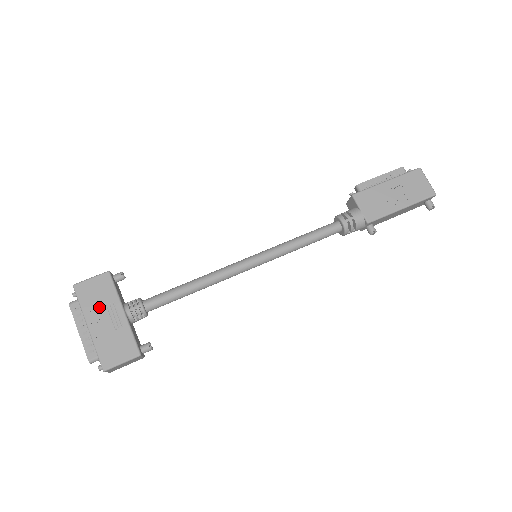
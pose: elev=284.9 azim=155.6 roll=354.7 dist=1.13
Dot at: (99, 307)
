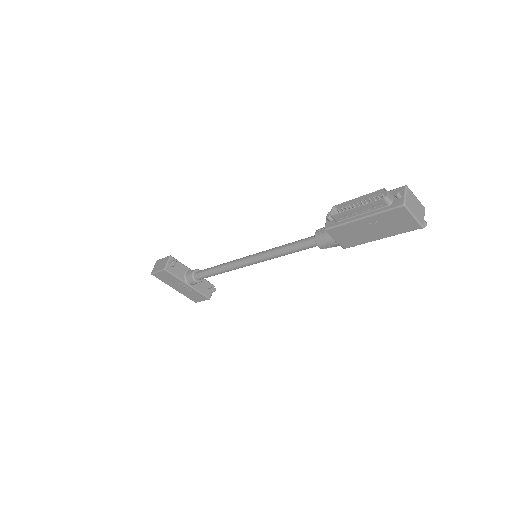
Dot at: (173, 283)
